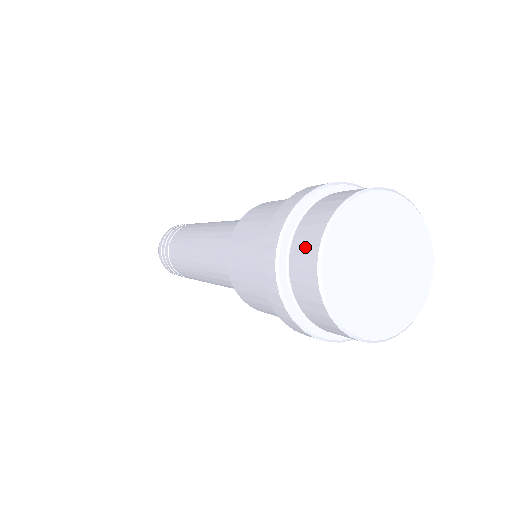
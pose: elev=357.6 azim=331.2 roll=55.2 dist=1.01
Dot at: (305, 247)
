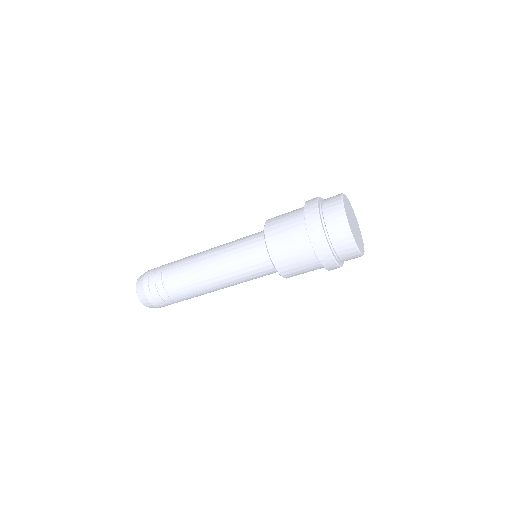
Dot at: (333, 210)
